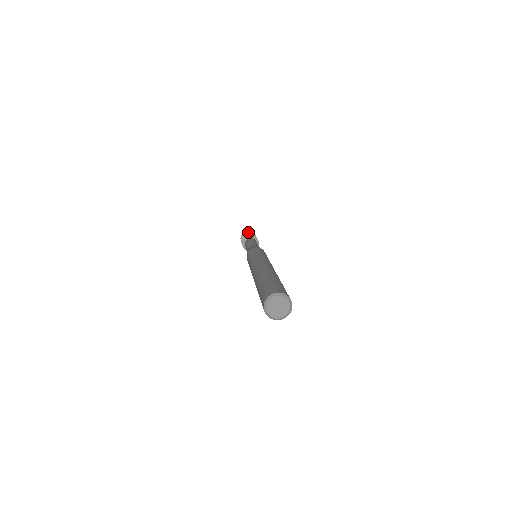
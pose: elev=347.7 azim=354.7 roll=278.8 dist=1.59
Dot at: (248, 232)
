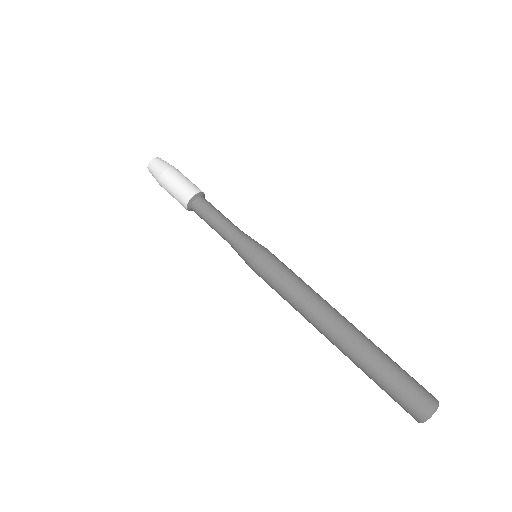
Dot at: occluded
